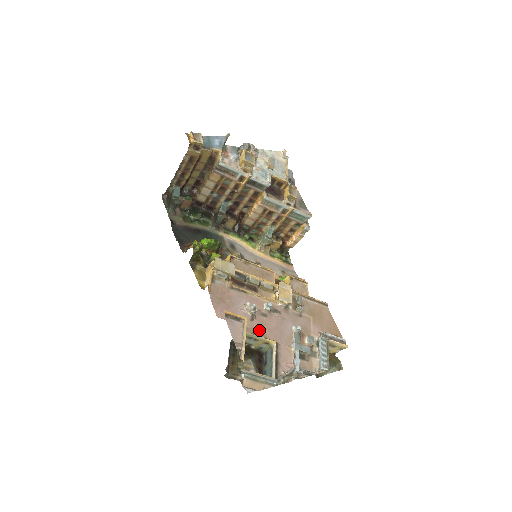
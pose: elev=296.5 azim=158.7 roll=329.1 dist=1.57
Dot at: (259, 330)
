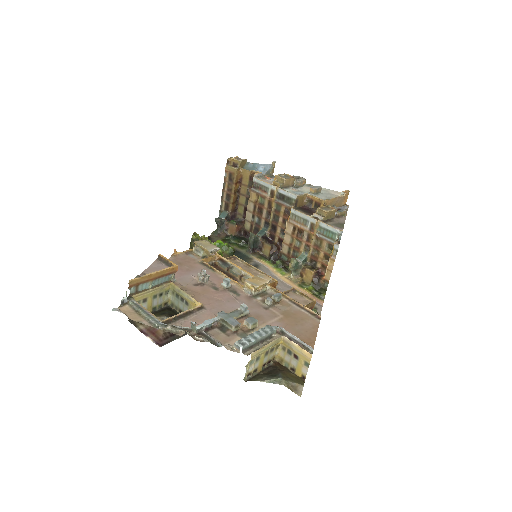
Dot at: (194, 292)
